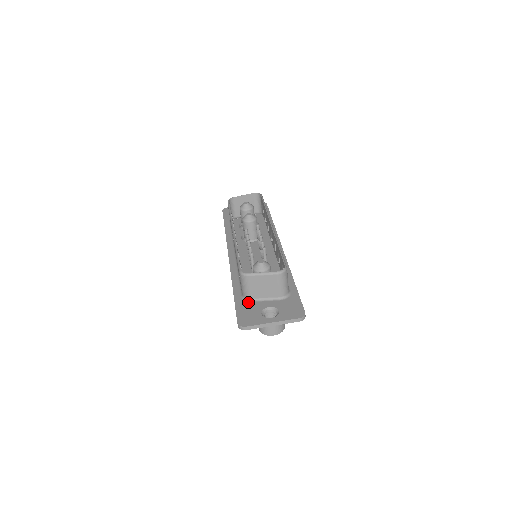
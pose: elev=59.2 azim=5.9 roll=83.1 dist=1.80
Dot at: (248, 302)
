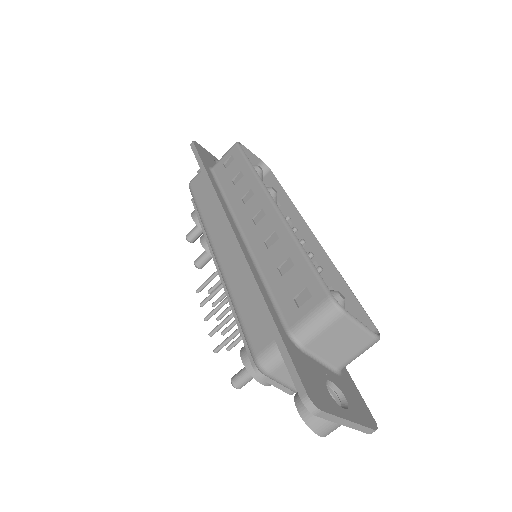
Dot at: (301, 351)
